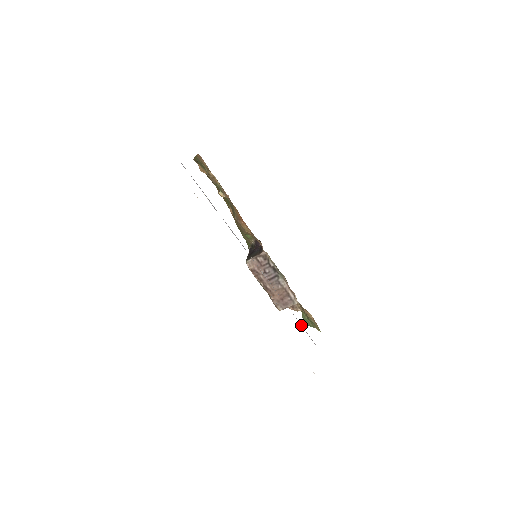
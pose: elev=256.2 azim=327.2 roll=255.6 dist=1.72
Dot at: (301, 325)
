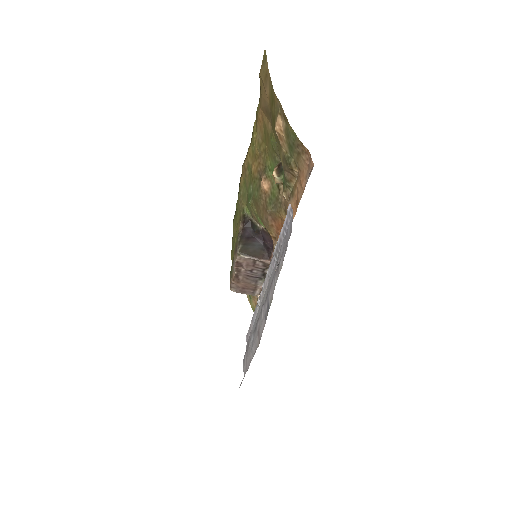
Dot at: (249, 330)
